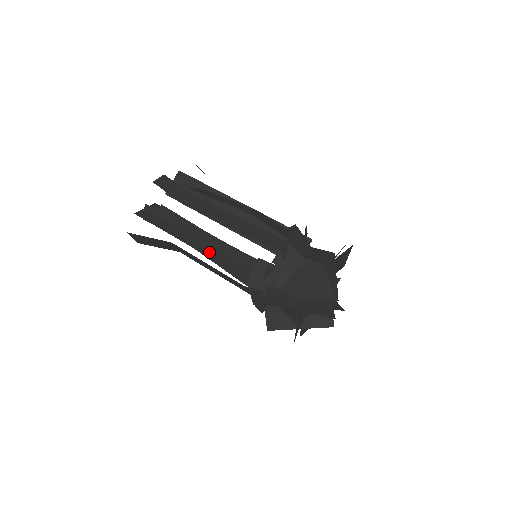
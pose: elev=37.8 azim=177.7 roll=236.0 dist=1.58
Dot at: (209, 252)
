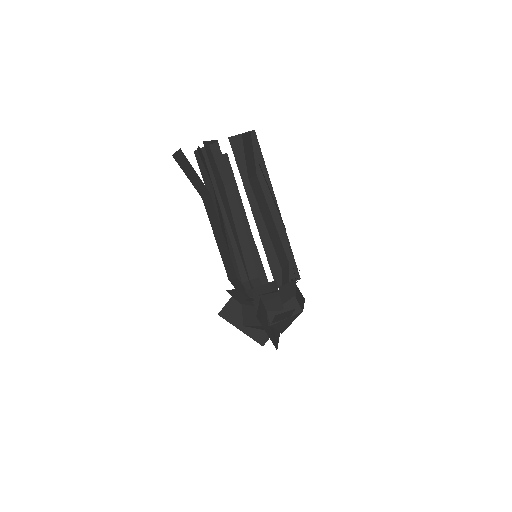
Dot at: (236, 232)
